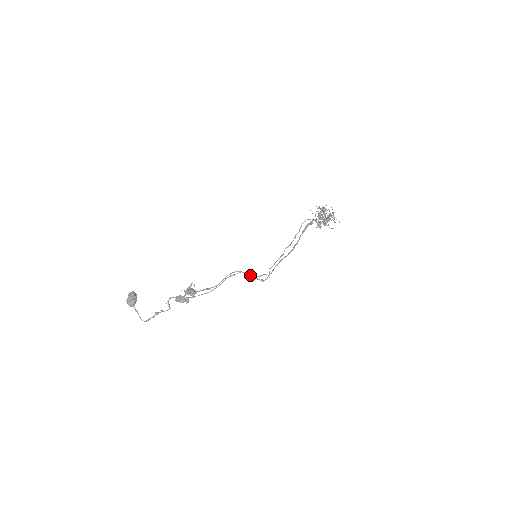
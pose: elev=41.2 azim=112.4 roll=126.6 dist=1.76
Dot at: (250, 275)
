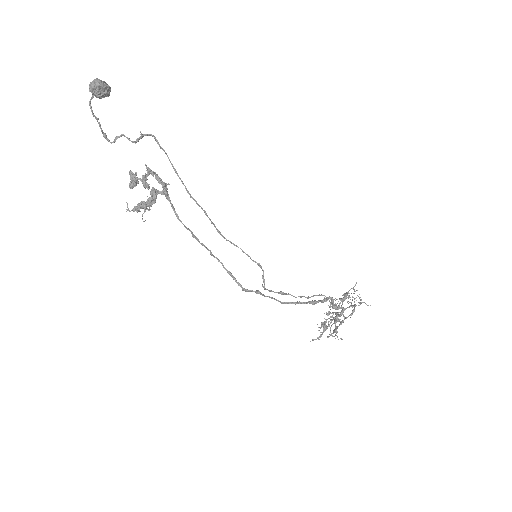
Dot at: (231, 273)
